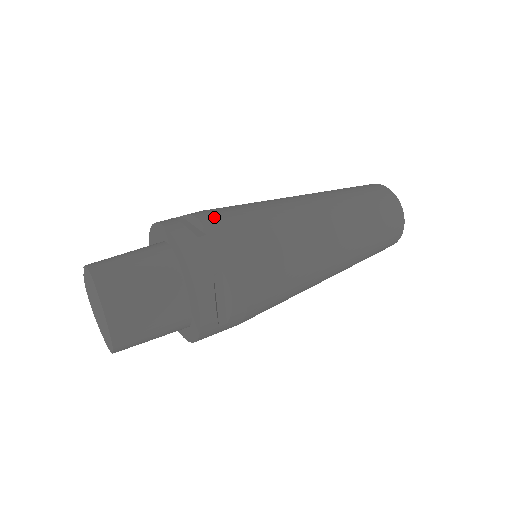
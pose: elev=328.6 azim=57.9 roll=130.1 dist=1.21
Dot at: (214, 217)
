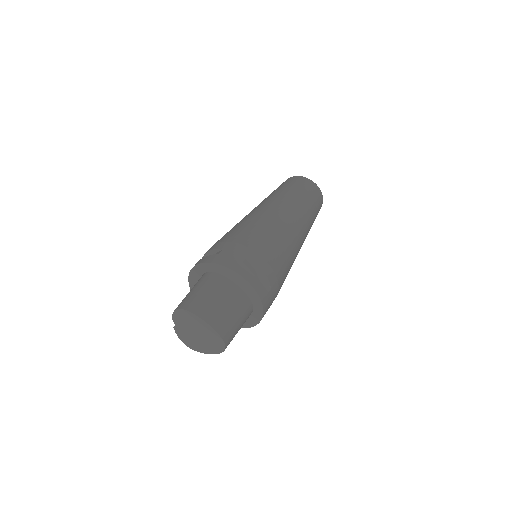
Dot at: (218, 243)
